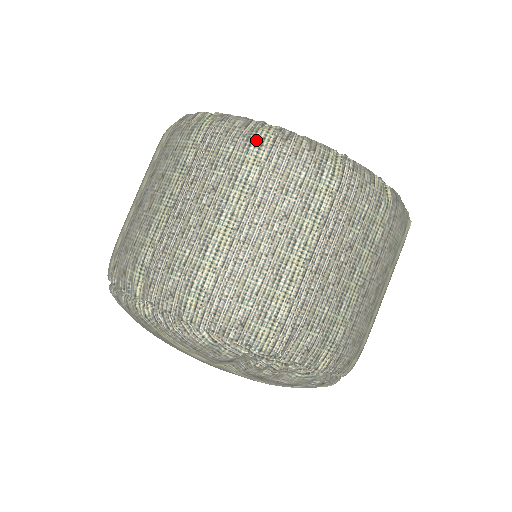
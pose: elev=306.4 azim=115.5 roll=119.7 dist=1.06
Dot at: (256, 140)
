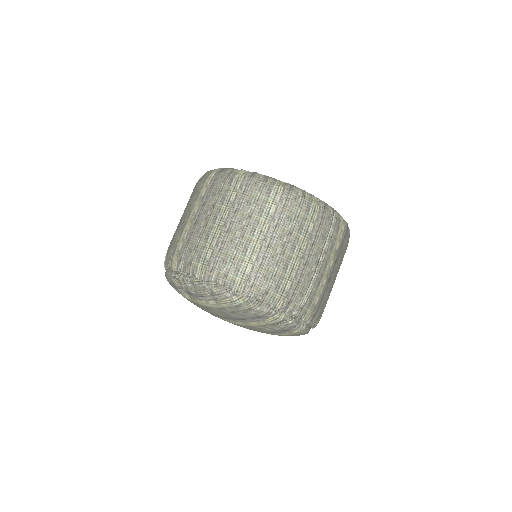
Dot at: occluded
